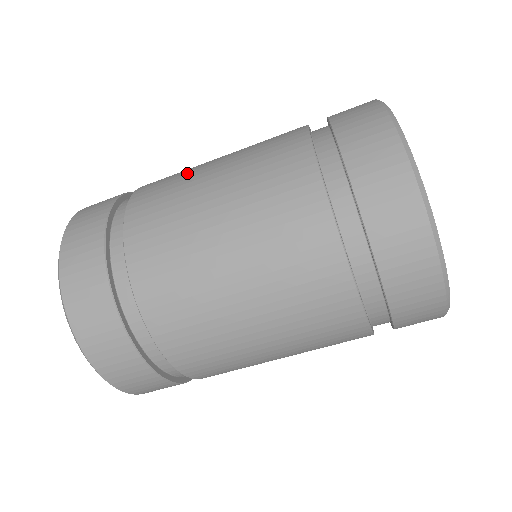
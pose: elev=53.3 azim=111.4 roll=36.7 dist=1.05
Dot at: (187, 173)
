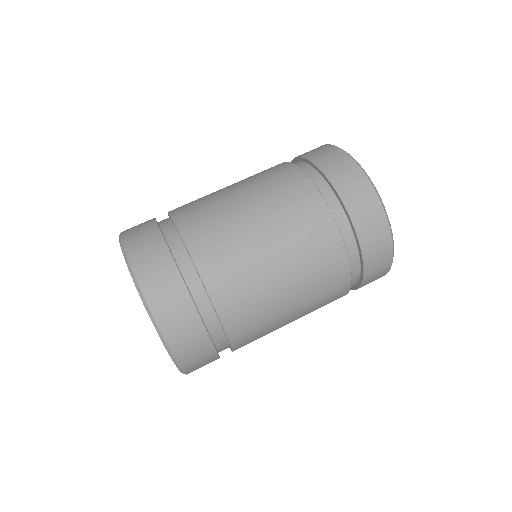
Dot at: occluded
